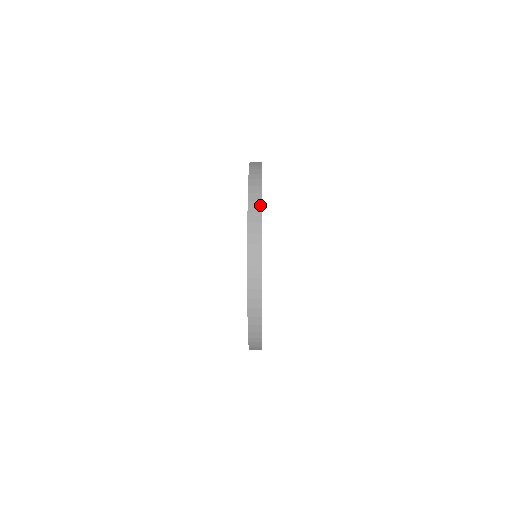
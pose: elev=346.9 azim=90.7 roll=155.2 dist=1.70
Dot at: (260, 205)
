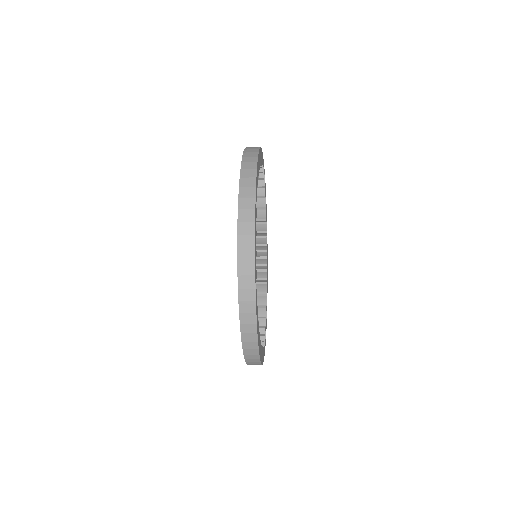
Dot at: (252, 253)
